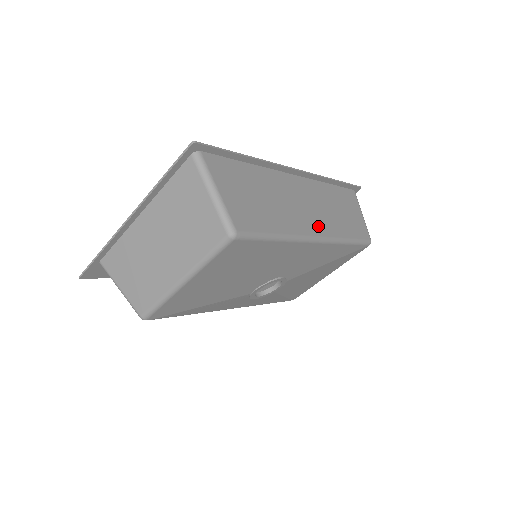
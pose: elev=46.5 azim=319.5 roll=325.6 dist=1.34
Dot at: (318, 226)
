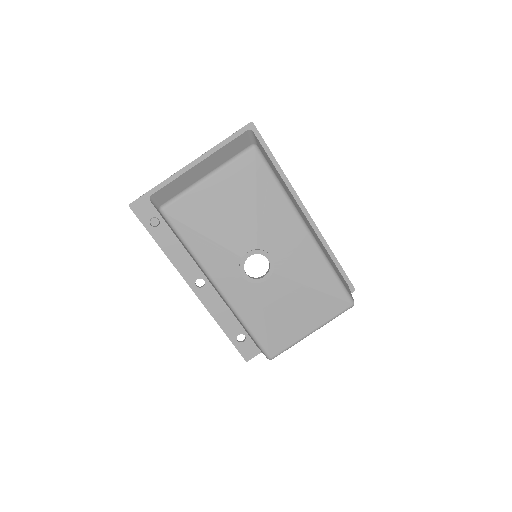
Dot at: (311, 231)
